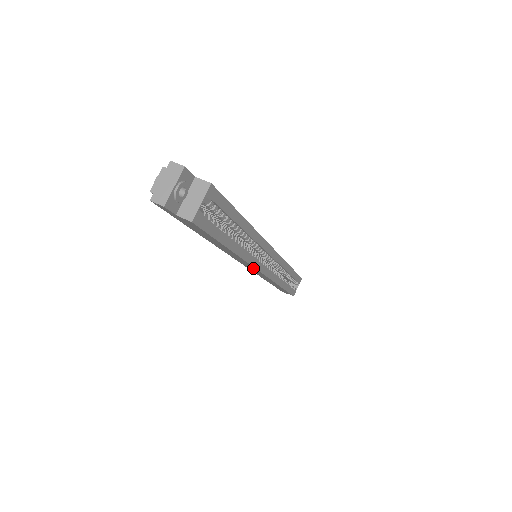
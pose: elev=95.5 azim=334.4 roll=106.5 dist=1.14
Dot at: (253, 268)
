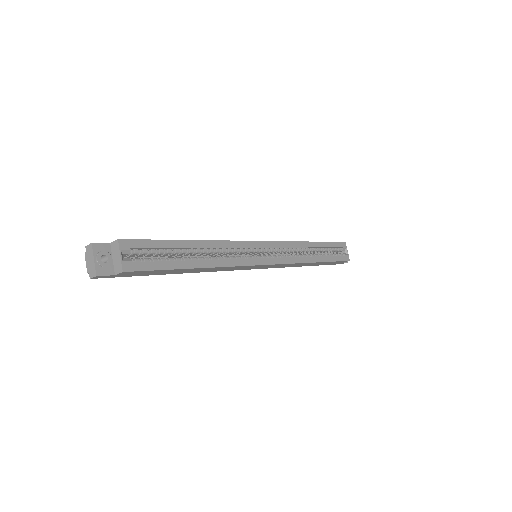
Dot at: (254, 266)
